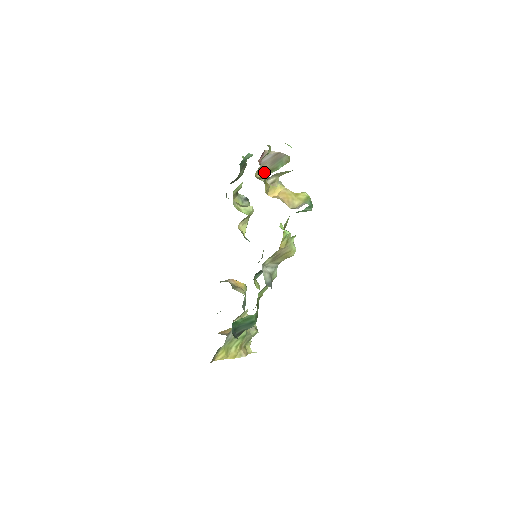
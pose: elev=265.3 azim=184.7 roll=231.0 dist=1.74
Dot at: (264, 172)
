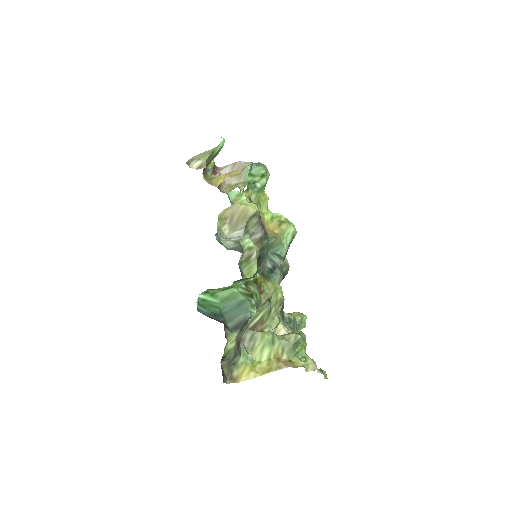
Dot at: occluded
